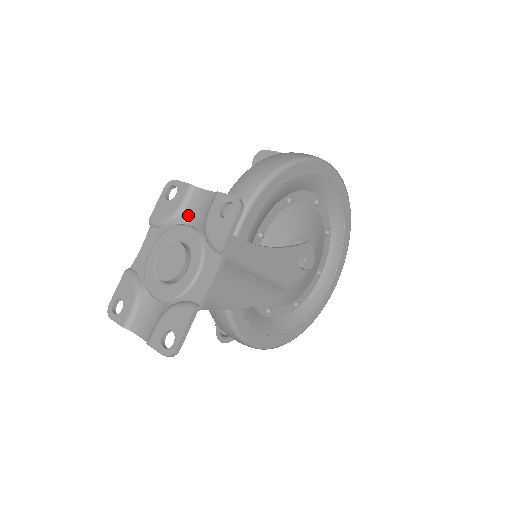
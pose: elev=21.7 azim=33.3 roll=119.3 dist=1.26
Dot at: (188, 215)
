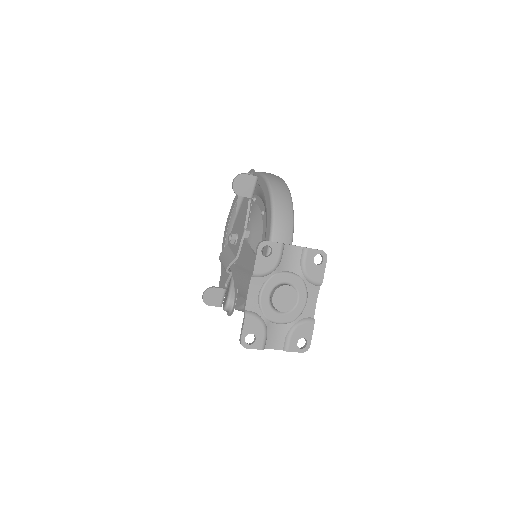
Dot at: (284, 265)
